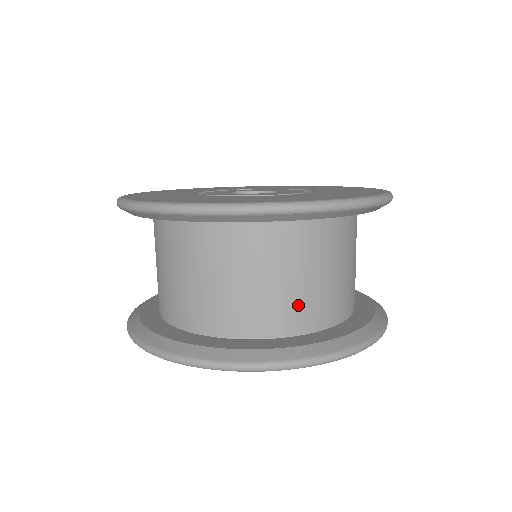
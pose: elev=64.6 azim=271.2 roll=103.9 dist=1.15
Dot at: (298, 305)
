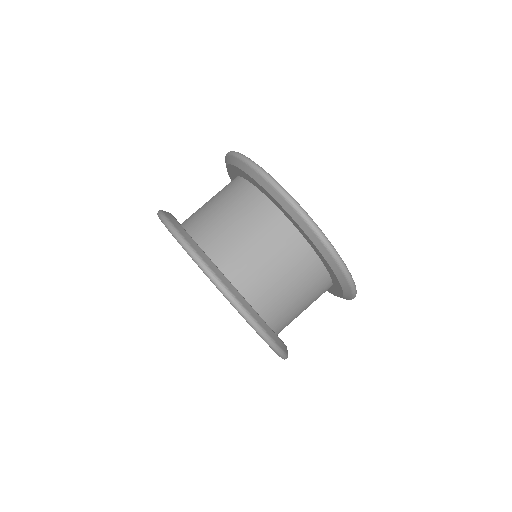
Dot at: (285, 311)
